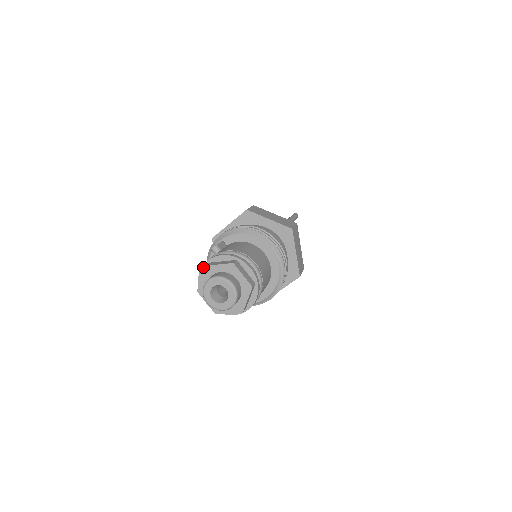
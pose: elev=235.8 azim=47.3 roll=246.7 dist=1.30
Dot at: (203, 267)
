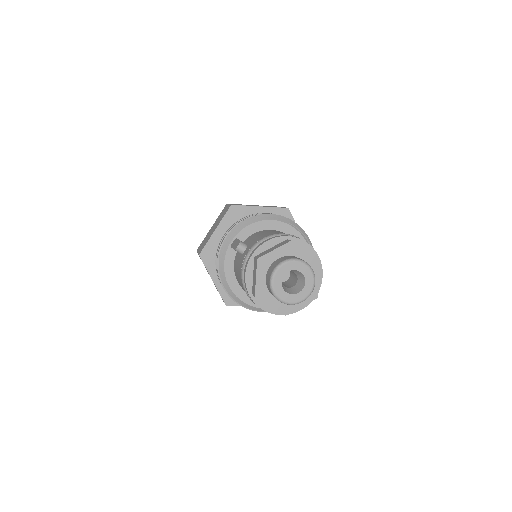
Dot at: (248, 265)
